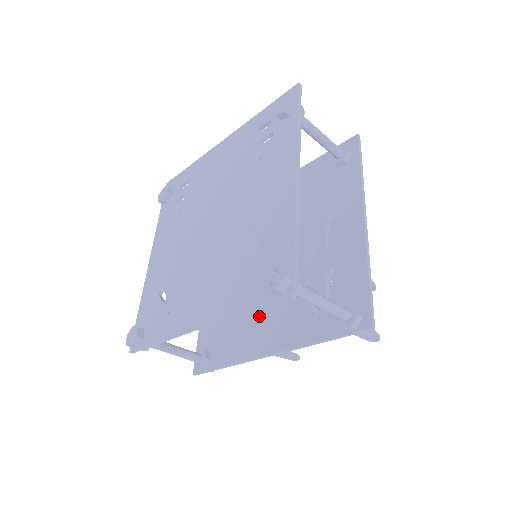
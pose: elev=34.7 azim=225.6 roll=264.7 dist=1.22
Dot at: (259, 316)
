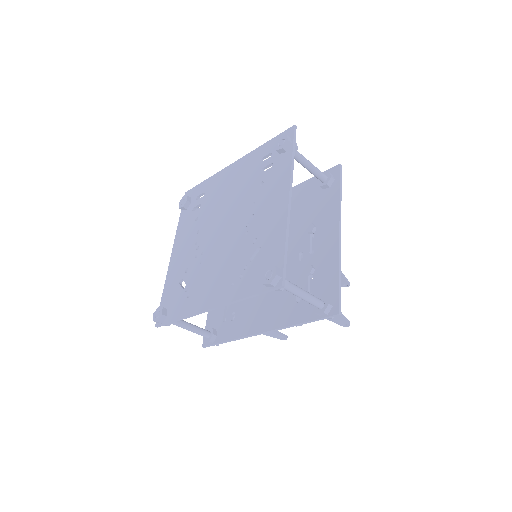
Dot at: (256, 303)
